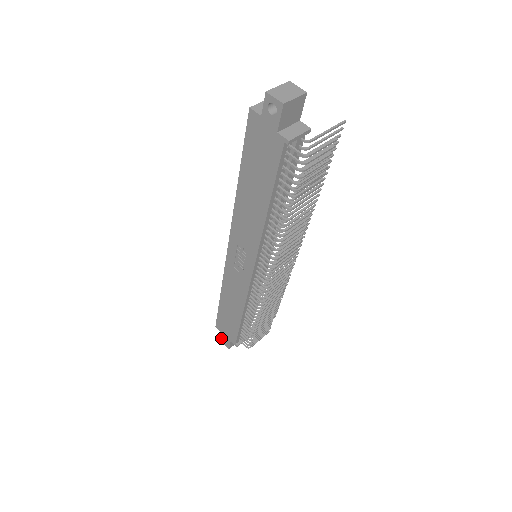
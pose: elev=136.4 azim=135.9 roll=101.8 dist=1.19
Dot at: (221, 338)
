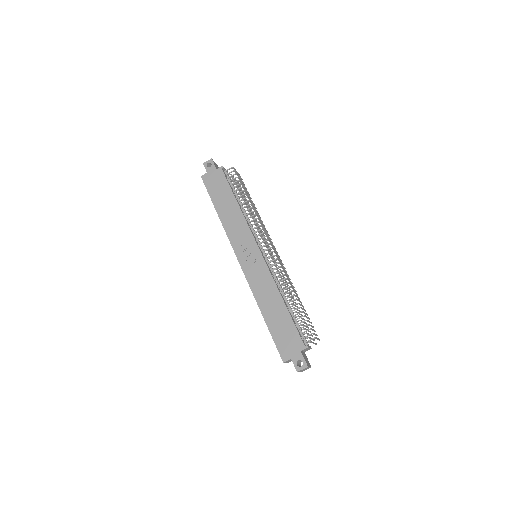
Dot at: (295, 366)
